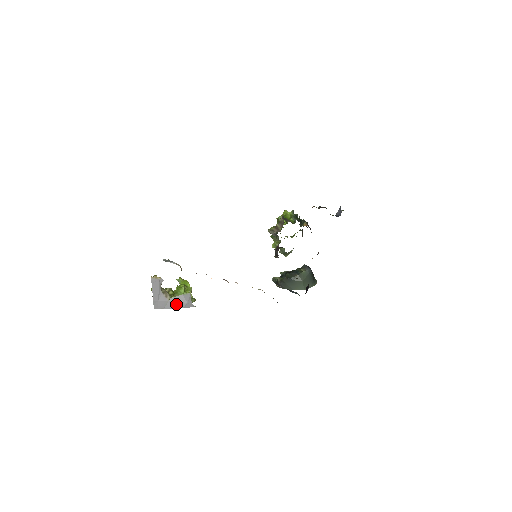
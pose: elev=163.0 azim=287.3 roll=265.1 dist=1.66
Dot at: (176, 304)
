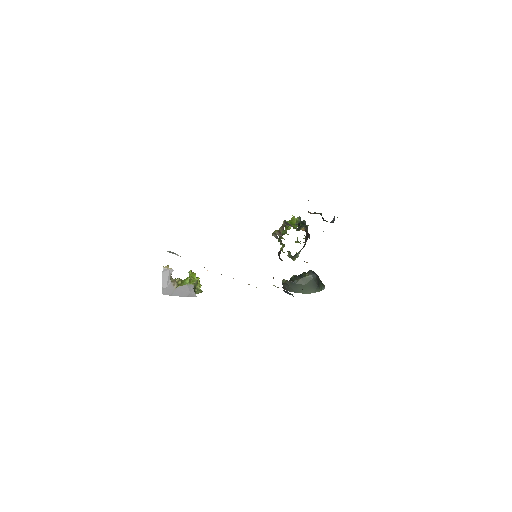
Dot at: (181, 293)
